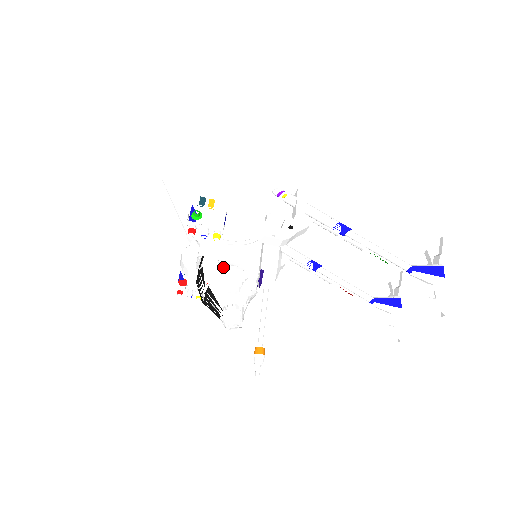
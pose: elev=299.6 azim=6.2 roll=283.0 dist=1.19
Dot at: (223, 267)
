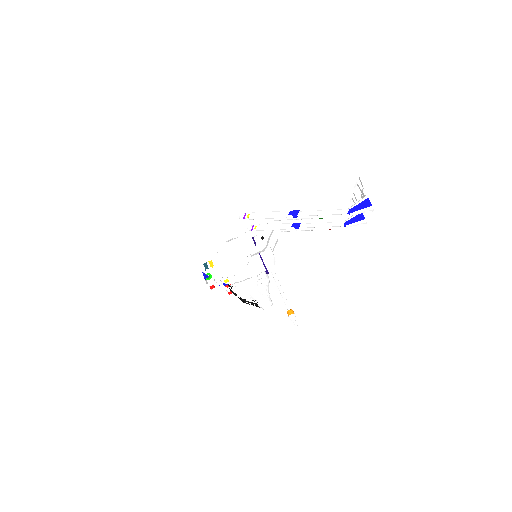
Dot at: occluded
